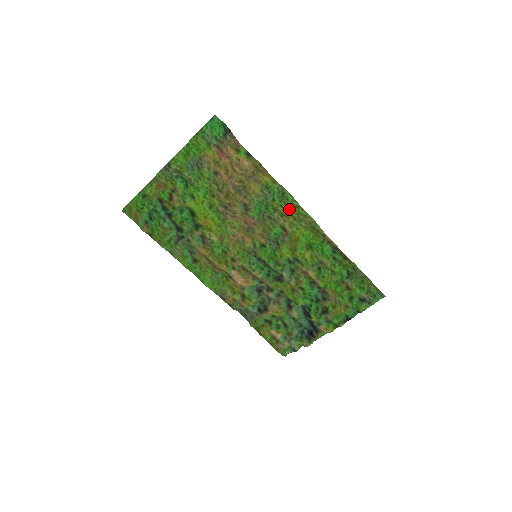
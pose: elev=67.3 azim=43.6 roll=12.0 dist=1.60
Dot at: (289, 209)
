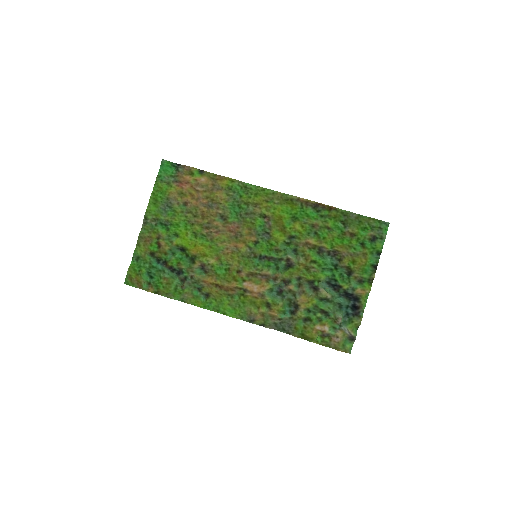
Dot at: (257, 196)
